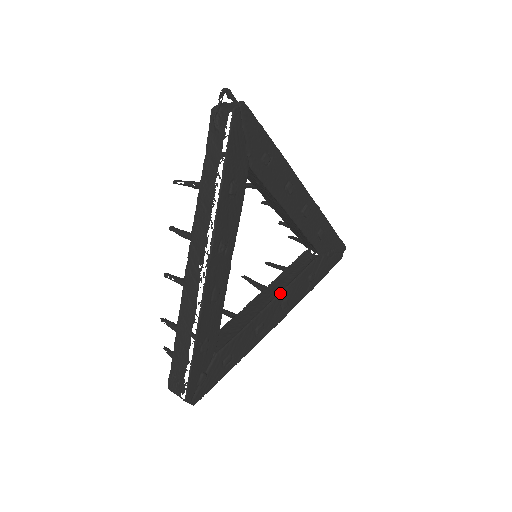
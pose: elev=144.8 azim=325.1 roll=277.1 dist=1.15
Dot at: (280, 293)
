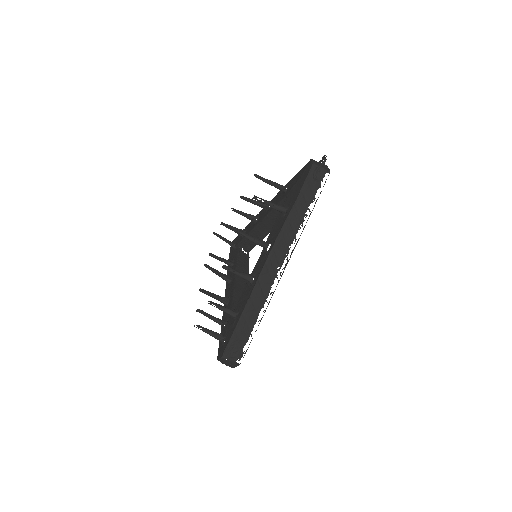
Dot at: occluded
